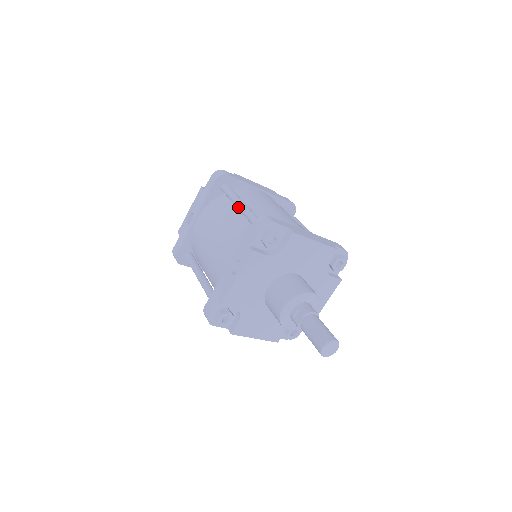
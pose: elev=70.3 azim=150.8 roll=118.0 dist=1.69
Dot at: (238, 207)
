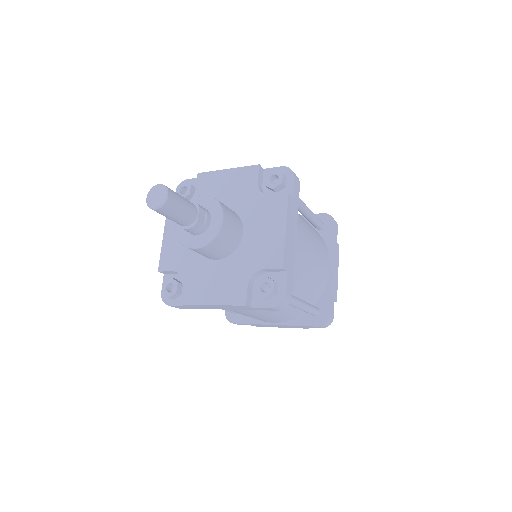
Dot at: occluded
